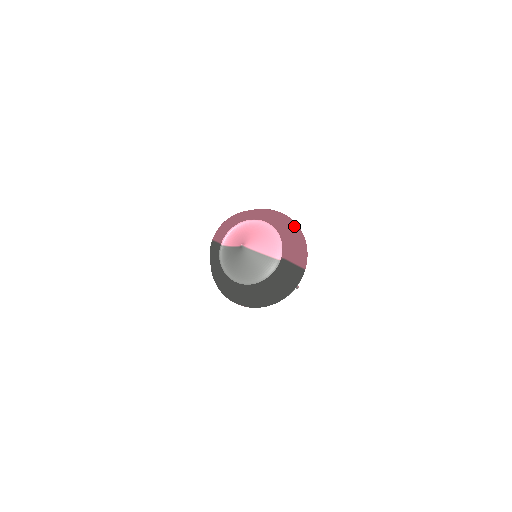
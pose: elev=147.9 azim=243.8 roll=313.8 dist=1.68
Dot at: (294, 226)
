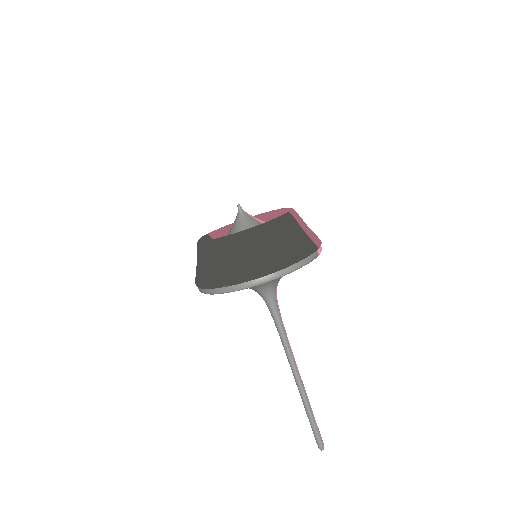
Dot at: occluded
